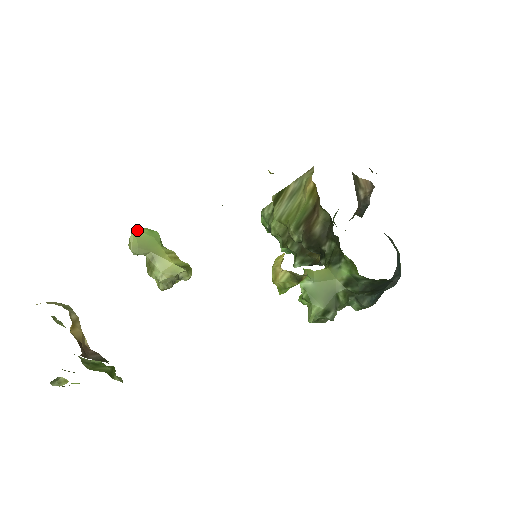
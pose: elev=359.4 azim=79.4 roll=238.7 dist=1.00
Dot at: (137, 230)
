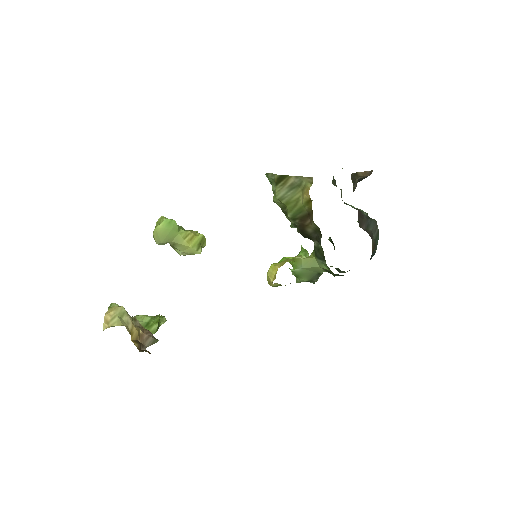
Dot at: (158, 228)
